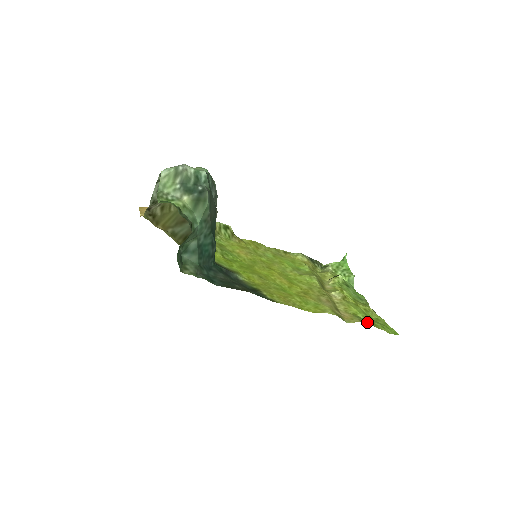
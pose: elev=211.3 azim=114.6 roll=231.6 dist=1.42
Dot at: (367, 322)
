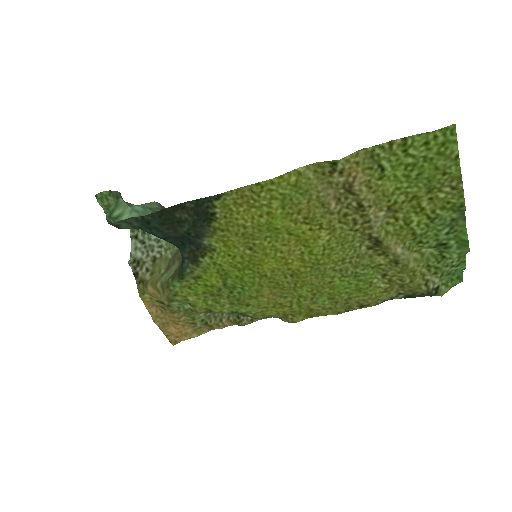
Dot at: (385, 152)
